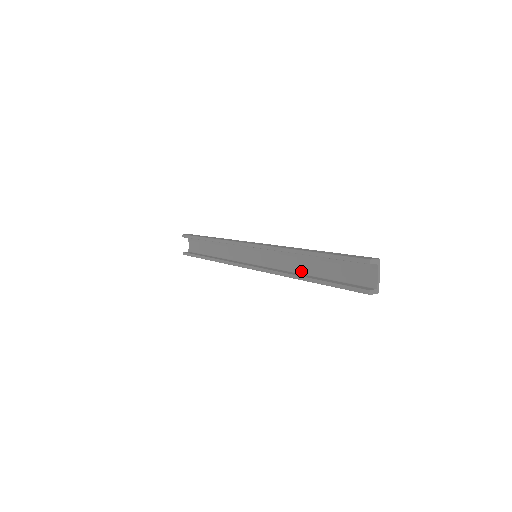
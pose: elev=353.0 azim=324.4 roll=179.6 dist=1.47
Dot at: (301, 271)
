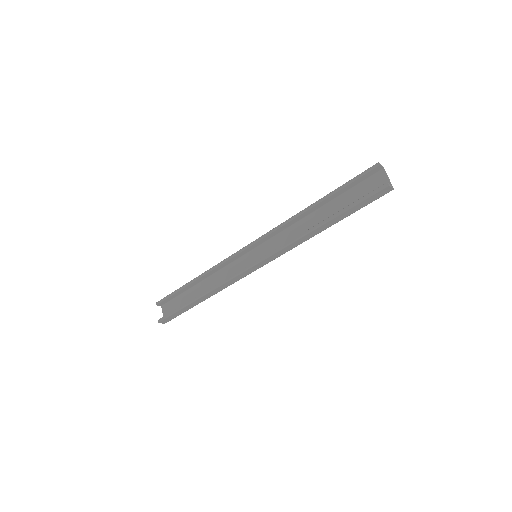
Dot at: occluded
